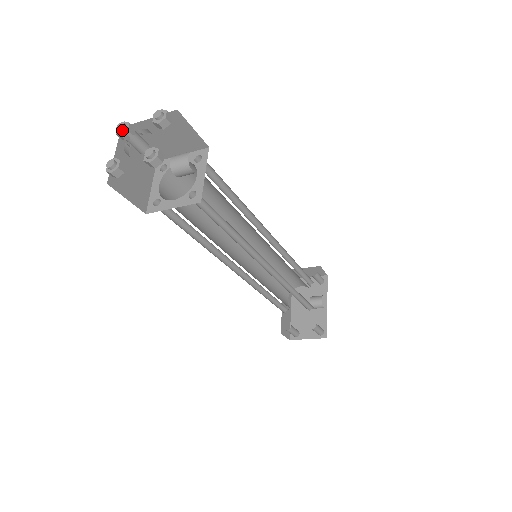
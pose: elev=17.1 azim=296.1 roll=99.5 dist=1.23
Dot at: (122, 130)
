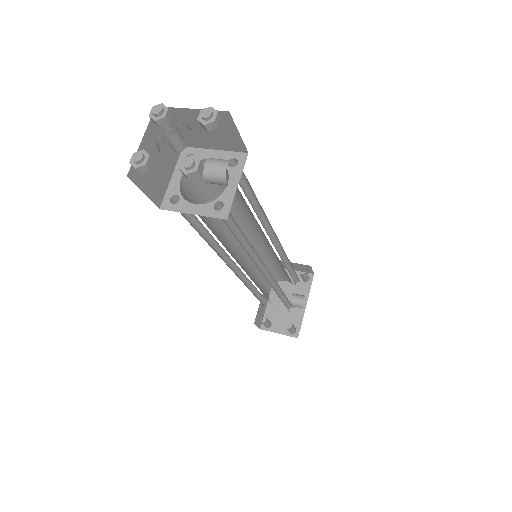
Dot at: (158, 115)
